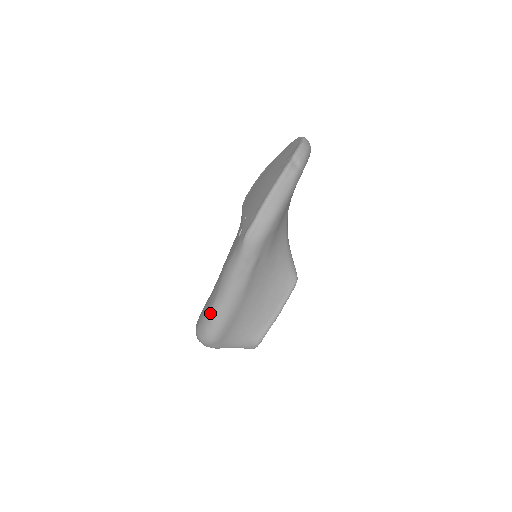
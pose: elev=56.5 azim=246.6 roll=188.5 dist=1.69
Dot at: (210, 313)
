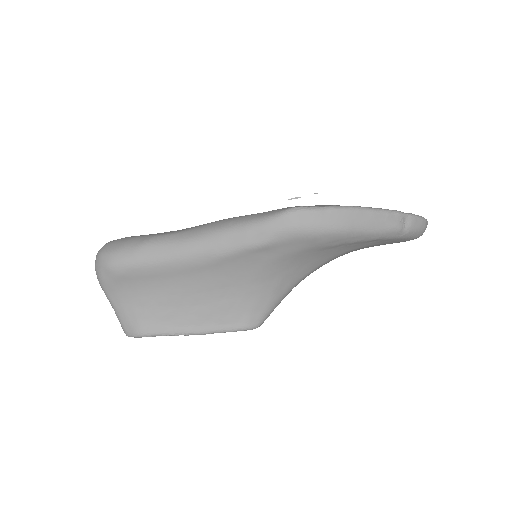
Dot at: (152, 238)
